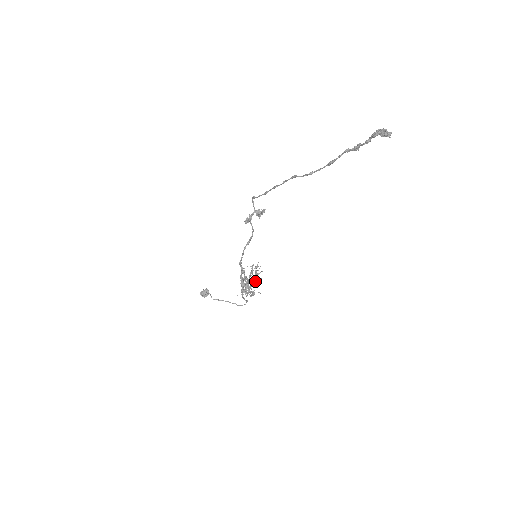
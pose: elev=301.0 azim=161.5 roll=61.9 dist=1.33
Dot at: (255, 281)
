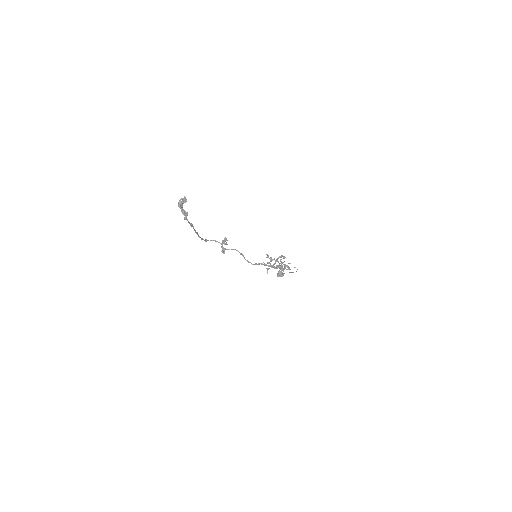
Dot at: occluded
